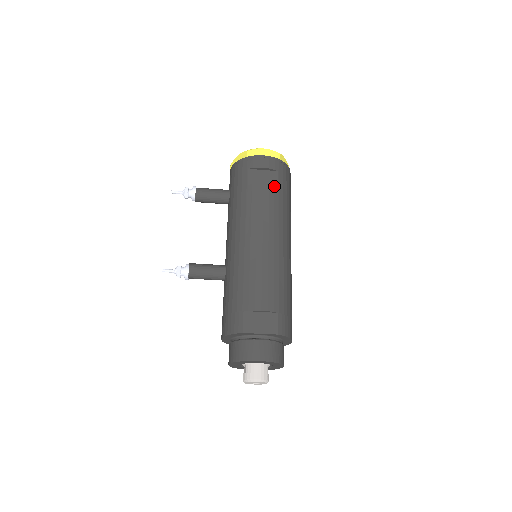
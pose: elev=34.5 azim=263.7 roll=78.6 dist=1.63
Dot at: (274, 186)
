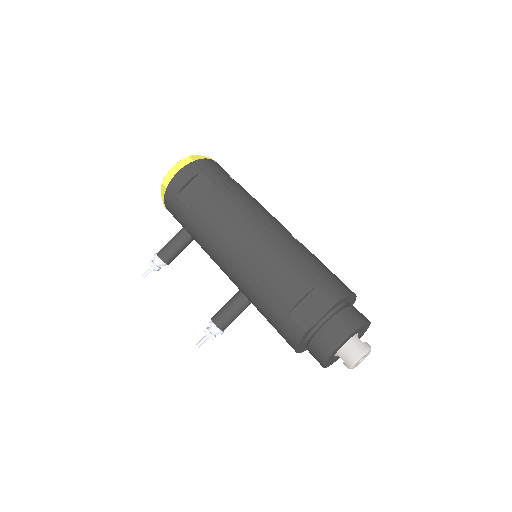
Dot at: (209, 187)
